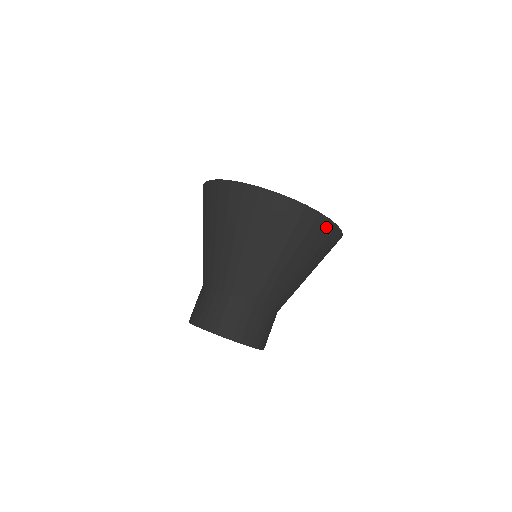
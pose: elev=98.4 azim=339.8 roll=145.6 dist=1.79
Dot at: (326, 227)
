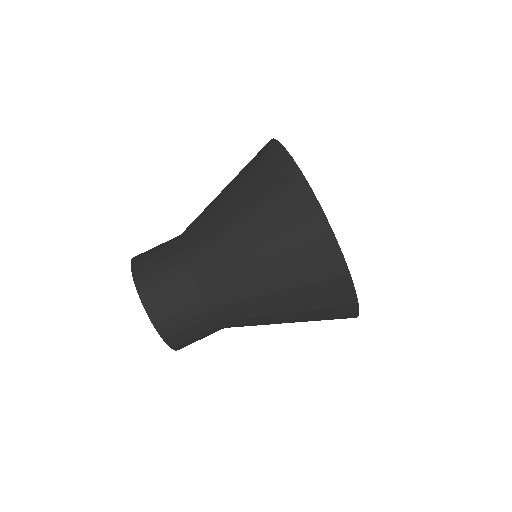
Dot at: (348, 314)
